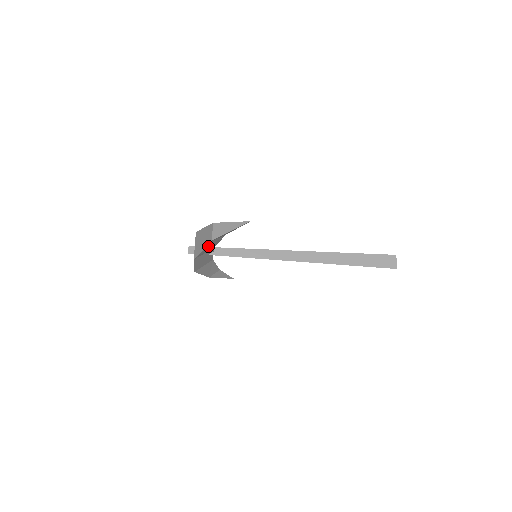
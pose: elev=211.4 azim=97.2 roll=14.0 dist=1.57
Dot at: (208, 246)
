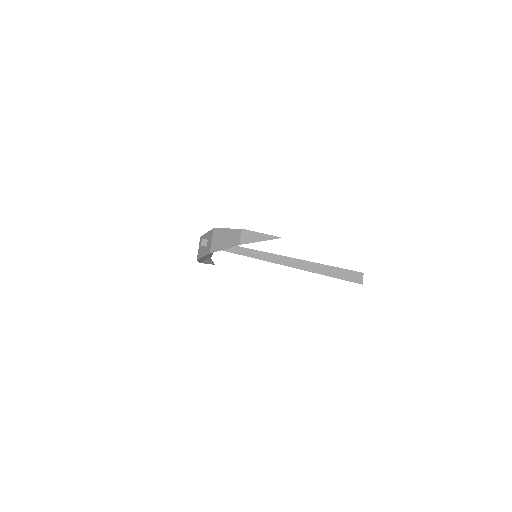
Dot at: (230, 247)
